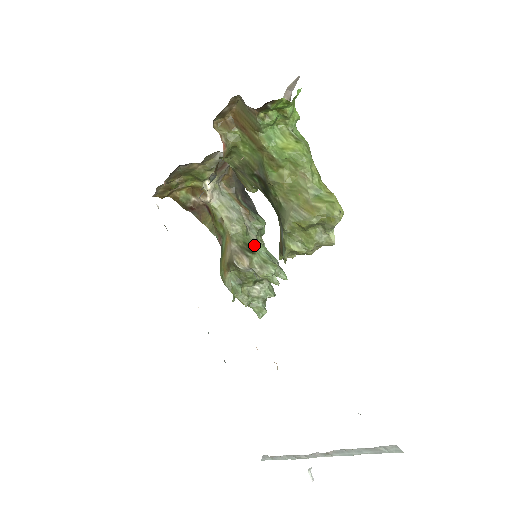
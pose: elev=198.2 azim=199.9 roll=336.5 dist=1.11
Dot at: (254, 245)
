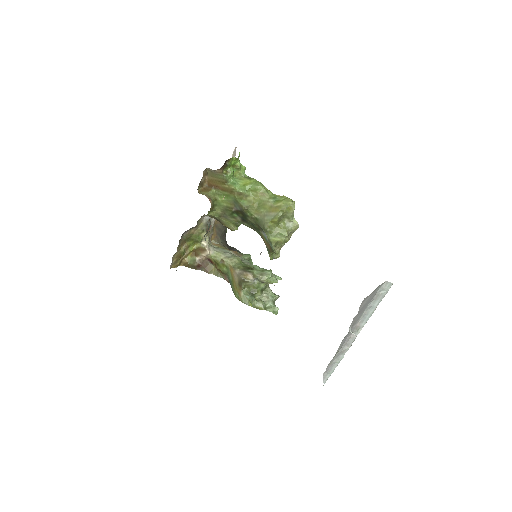
Dot at: (250, 266)
